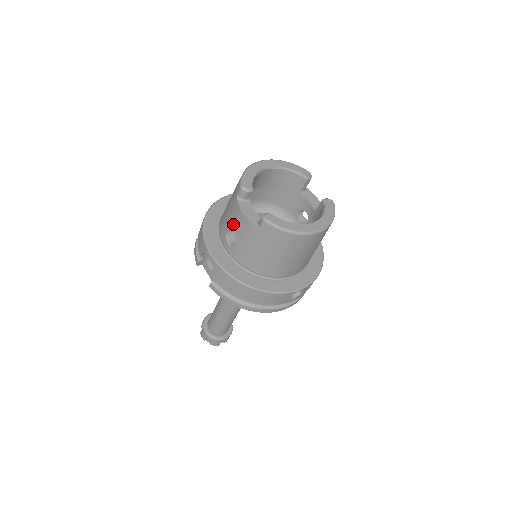
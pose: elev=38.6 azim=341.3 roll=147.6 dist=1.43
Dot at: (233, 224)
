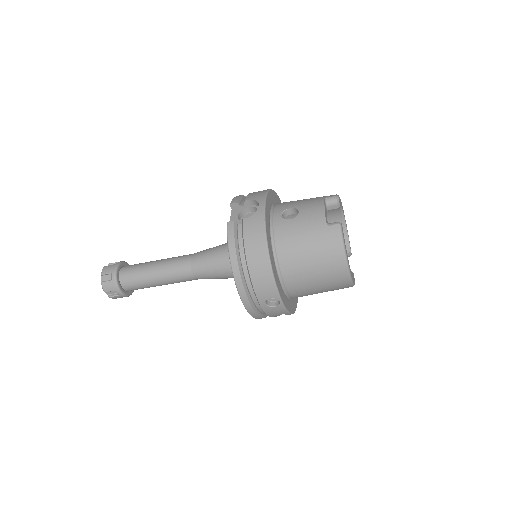
Dot at: (304, 207)
